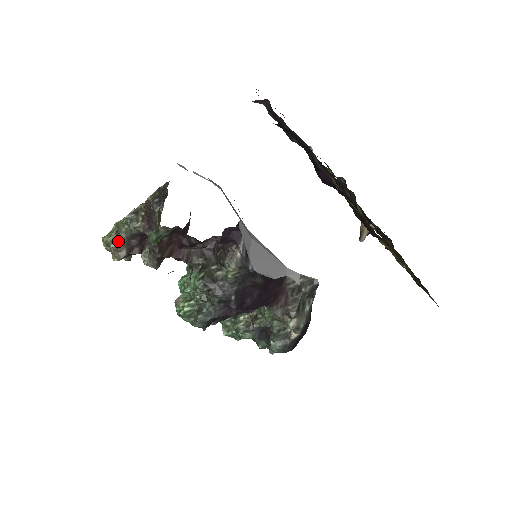
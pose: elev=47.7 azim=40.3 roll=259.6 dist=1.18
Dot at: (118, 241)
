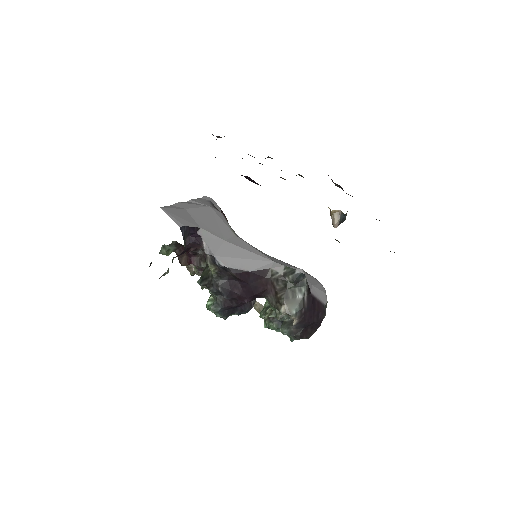
Dot at: occluded
